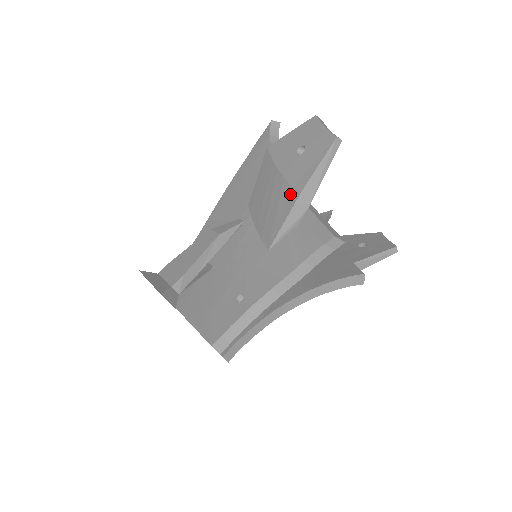
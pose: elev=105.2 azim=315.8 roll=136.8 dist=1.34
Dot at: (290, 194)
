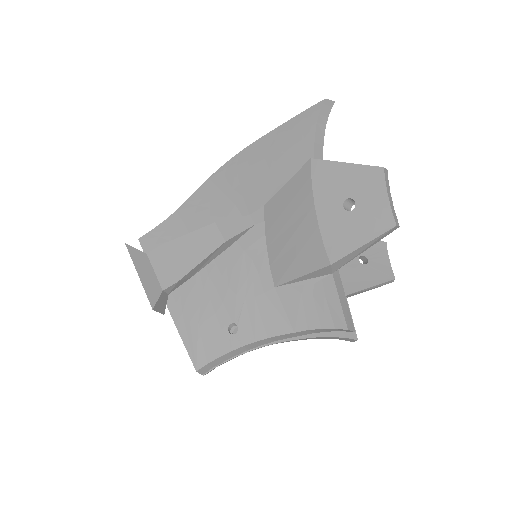
Dot at: (319, 253)
